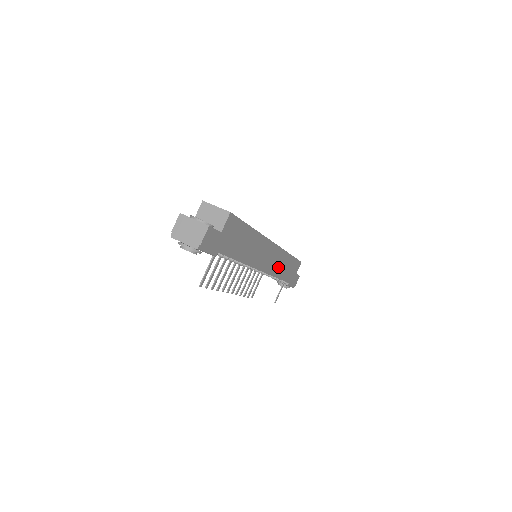
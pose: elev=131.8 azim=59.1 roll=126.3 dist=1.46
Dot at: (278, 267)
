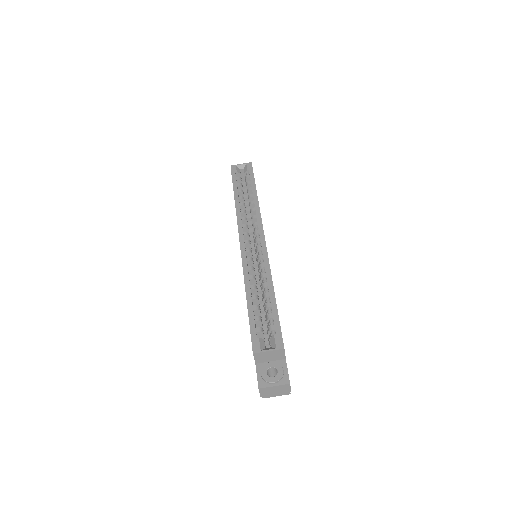
Dot at: occluded
